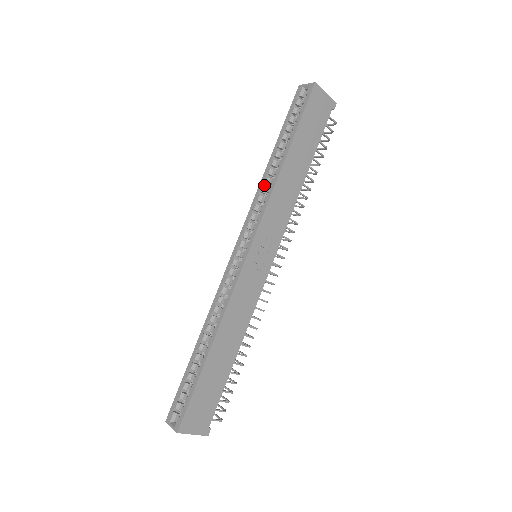
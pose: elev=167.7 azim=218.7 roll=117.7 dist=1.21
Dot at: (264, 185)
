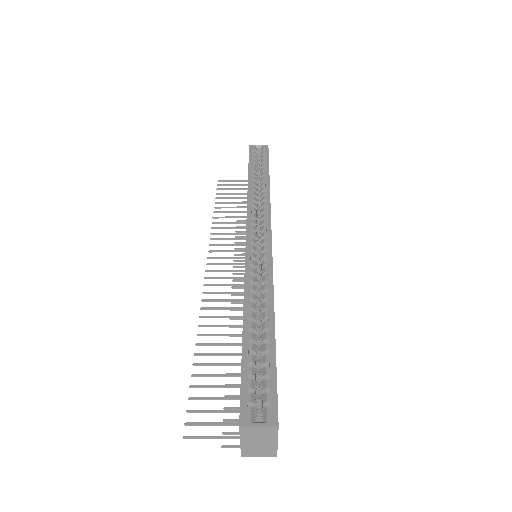
Dot at: (251, 197)
